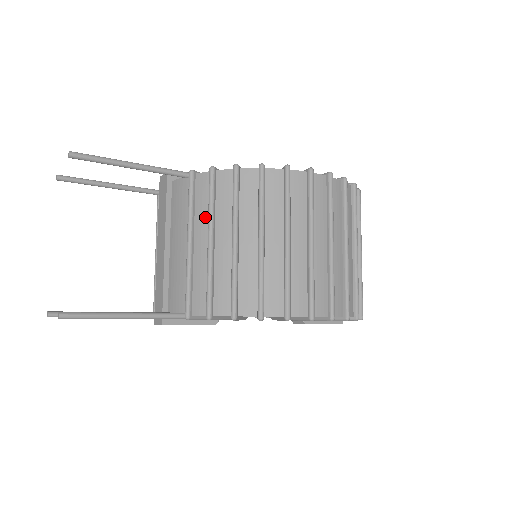
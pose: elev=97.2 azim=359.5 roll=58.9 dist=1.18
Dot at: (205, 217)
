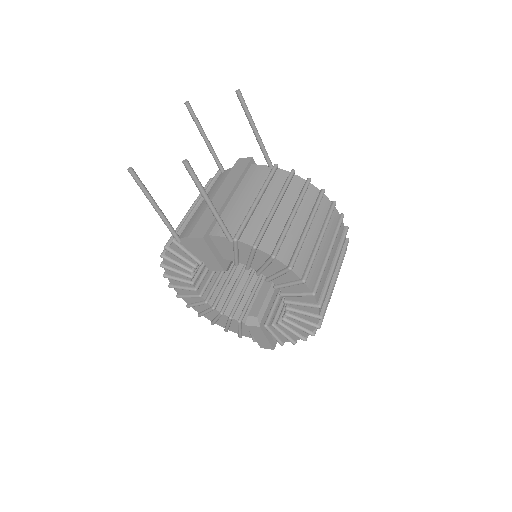
Dot at: (276, 192)
